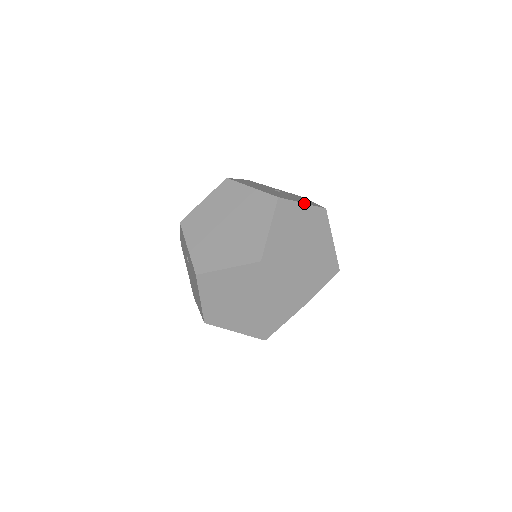
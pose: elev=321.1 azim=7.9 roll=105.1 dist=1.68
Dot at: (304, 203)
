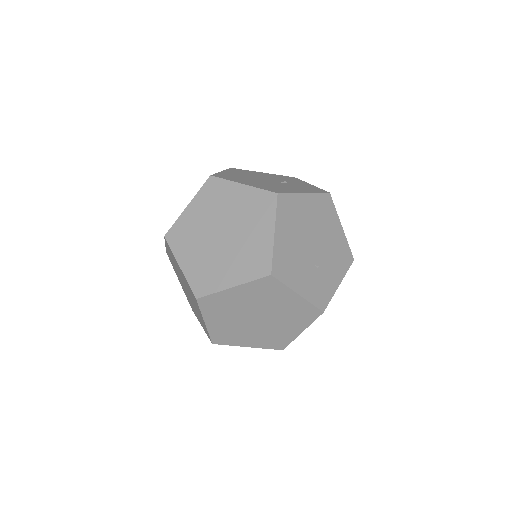
Dot at: (244, 184)
